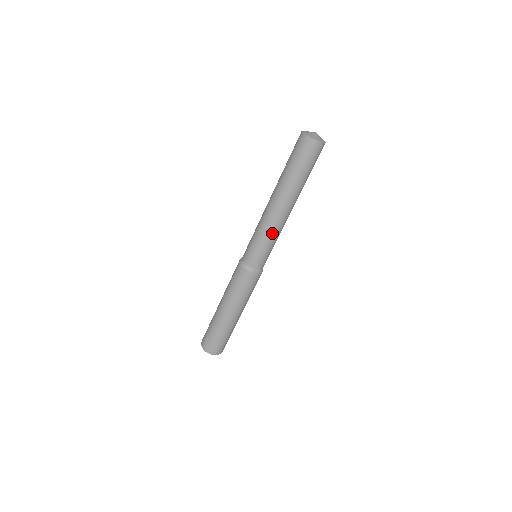
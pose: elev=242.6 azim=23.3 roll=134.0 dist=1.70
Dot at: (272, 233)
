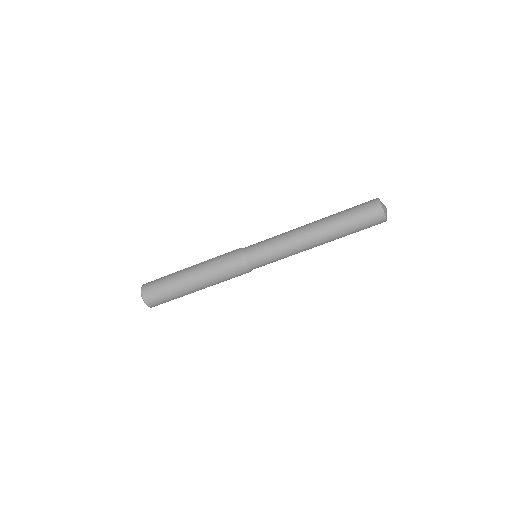
Dot at: (289, 252)
